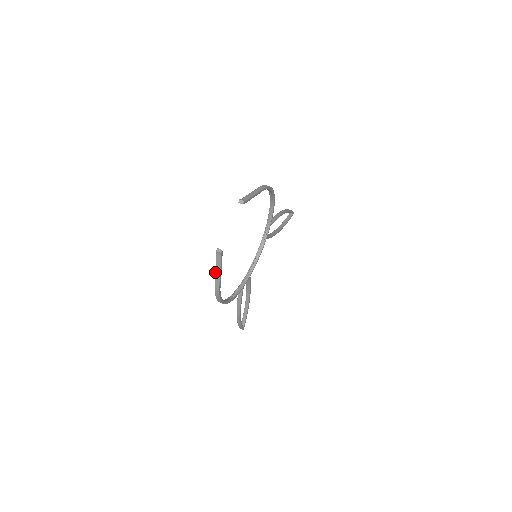
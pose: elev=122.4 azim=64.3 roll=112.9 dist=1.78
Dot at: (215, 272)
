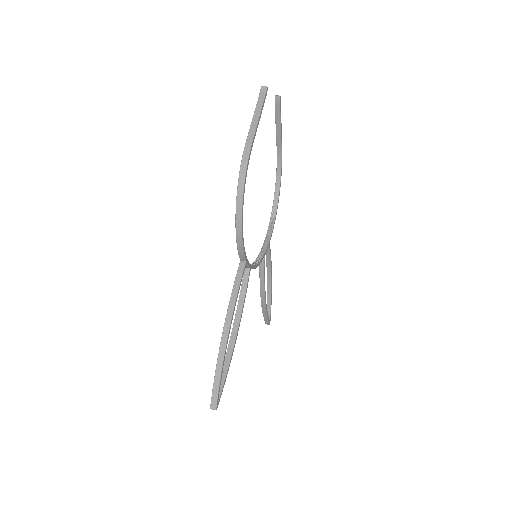
Dot at: (252, 118)
